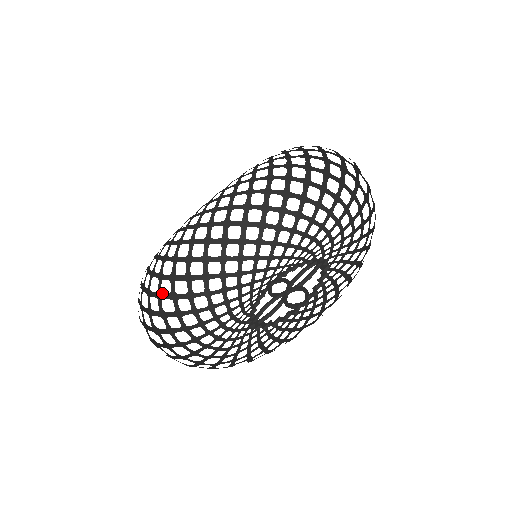
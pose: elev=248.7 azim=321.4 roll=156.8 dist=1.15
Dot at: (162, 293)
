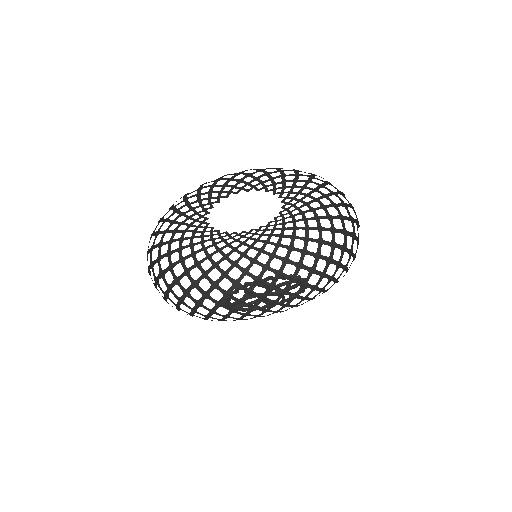
Dot at: occluded
